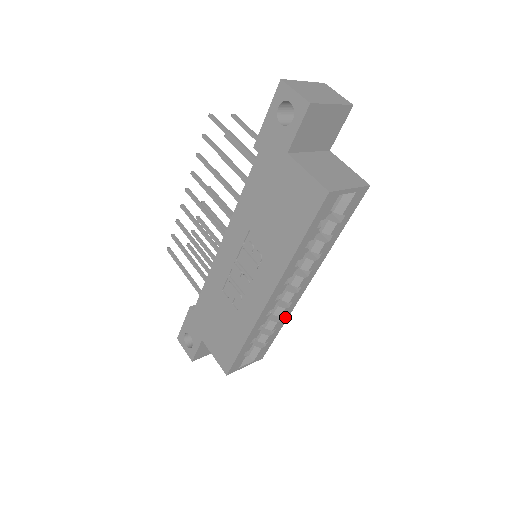
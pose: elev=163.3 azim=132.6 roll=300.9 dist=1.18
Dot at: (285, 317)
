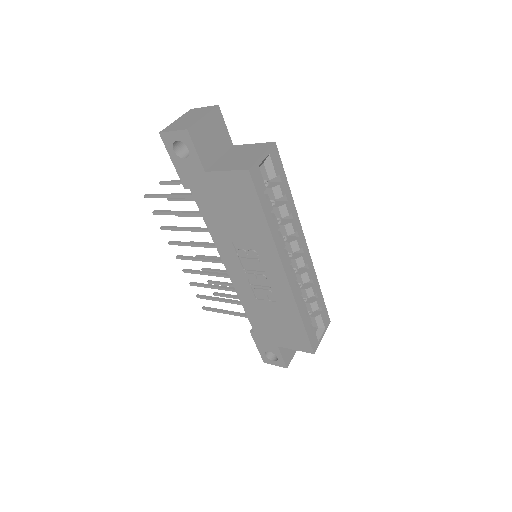
Dot at: (314, 278)
